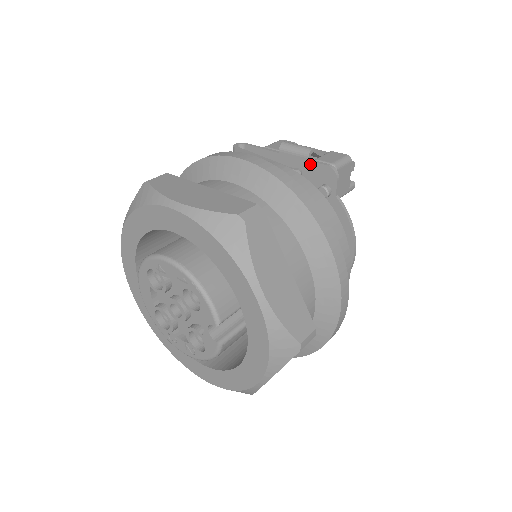
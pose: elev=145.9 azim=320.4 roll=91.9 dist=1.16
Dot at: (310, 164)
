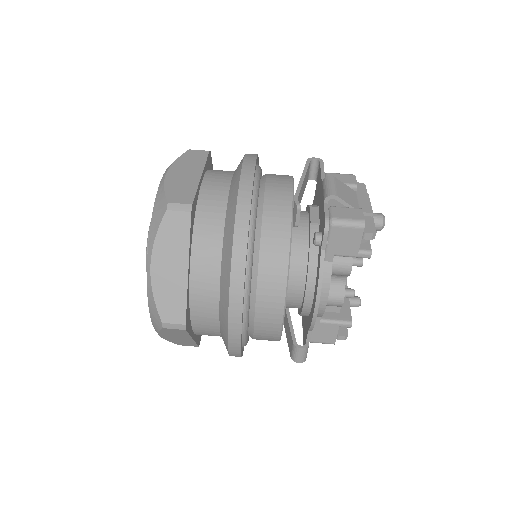
Dot at: (323, 207)
